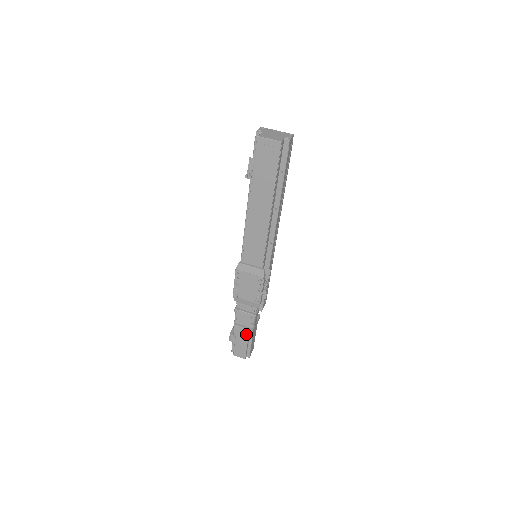
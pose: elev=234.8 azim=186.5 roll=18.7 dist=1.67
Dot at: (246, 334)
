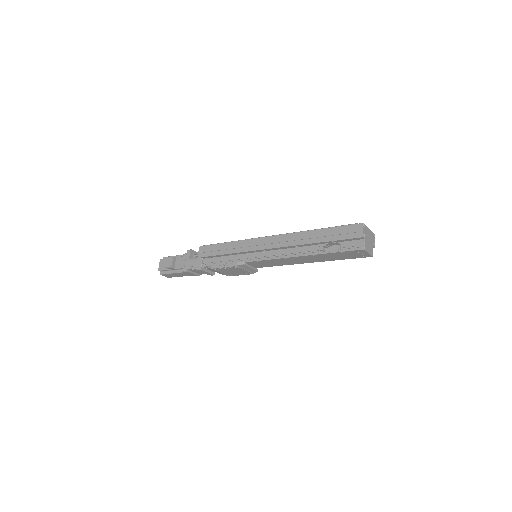
Dot at: (190, 275)
